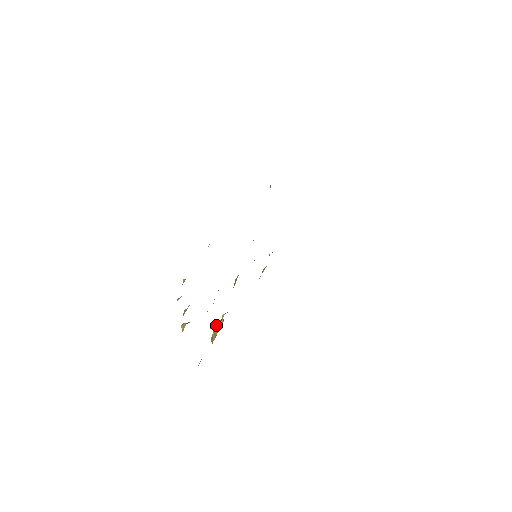
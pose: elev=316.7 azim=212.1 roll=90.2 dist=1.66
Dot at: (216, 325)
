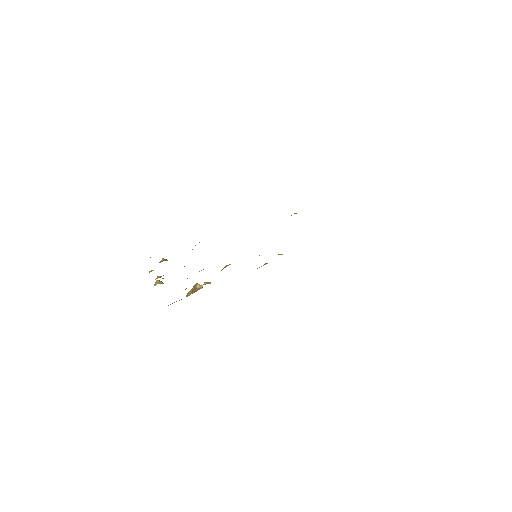
Dot at: (196, 287)
